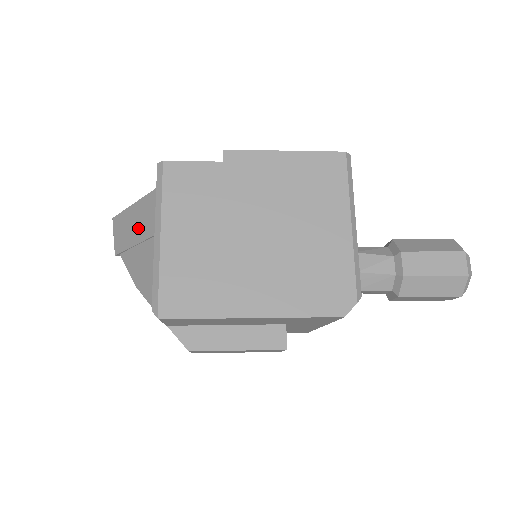
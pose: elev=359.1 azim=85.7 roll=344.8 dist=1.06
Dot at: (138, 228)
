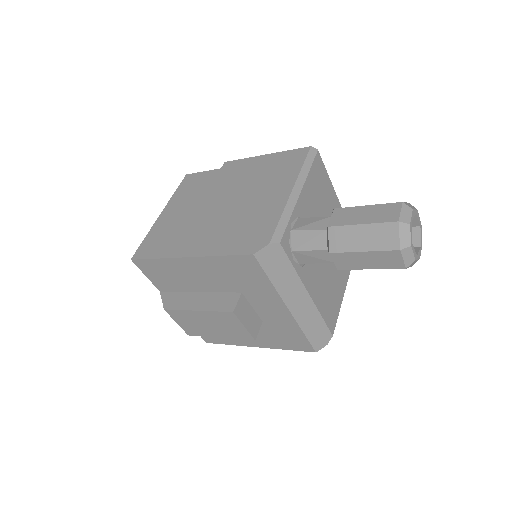
Dot at: occluded
